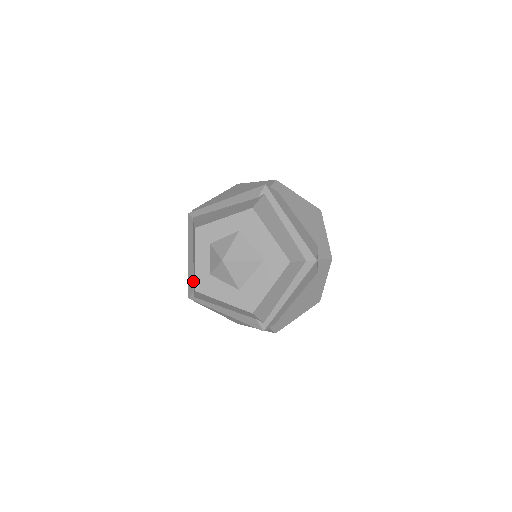
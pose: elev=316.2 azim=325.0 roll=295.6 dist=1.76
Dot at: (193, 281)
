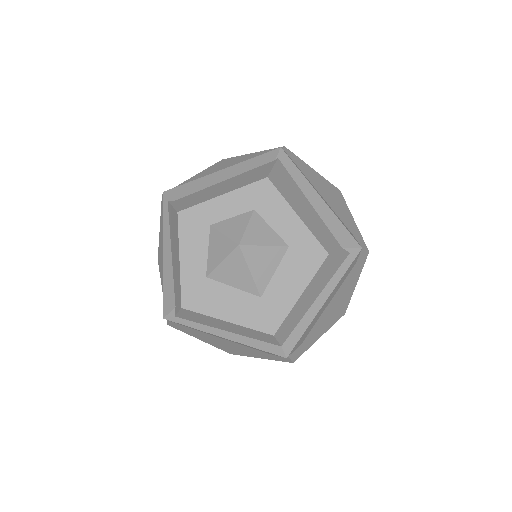
Dot at: (189, 193)
